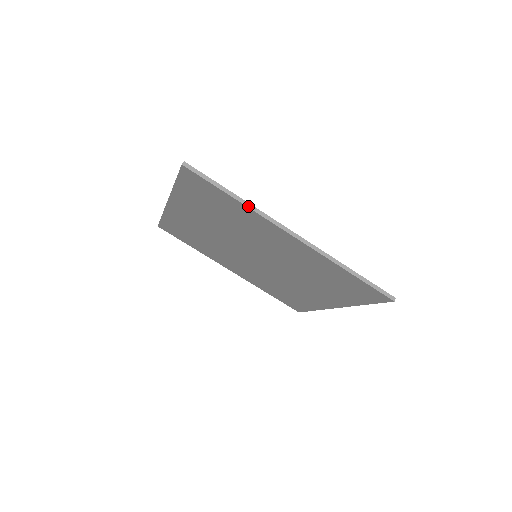
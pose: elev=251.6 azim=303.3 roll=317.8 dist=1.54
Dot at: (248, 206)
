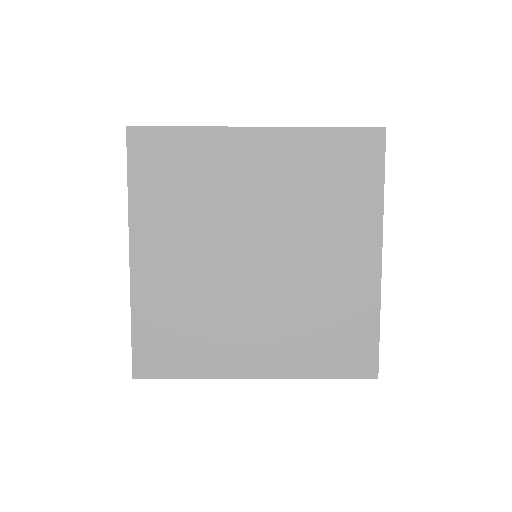
Dot at: (204, 377)
